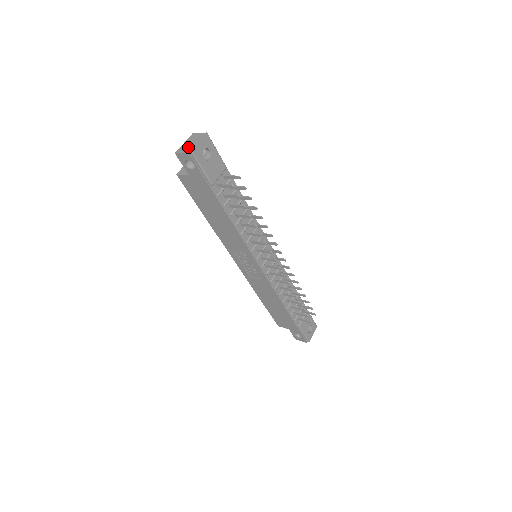
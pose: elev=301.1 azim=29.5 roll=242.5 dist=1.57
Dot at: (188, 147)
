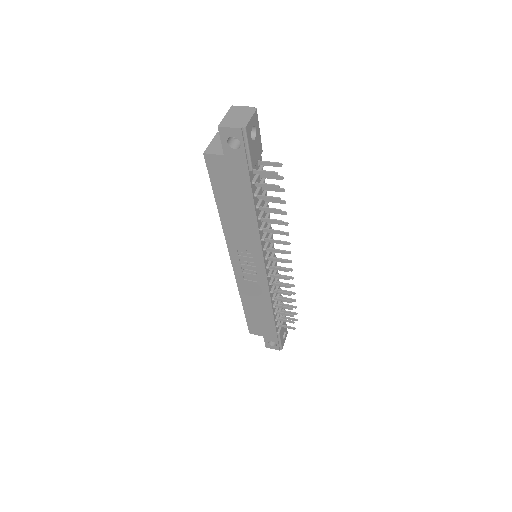
Dot at: (236, 121)
